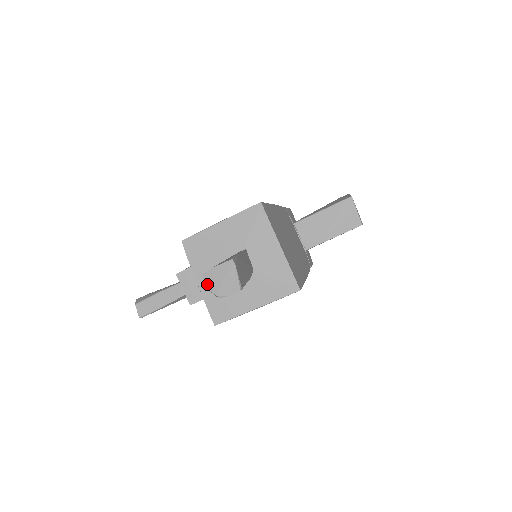
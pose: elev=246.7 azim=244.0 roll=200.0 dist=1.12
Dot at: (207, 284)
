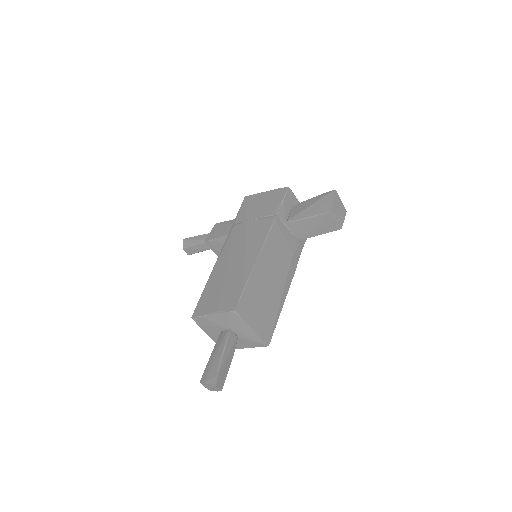
Dot at: (204, 386)
